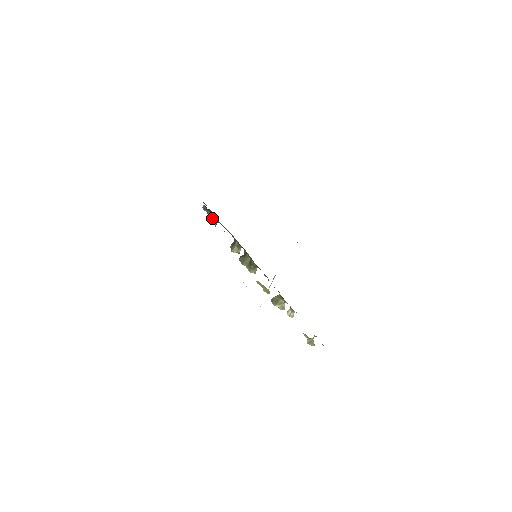
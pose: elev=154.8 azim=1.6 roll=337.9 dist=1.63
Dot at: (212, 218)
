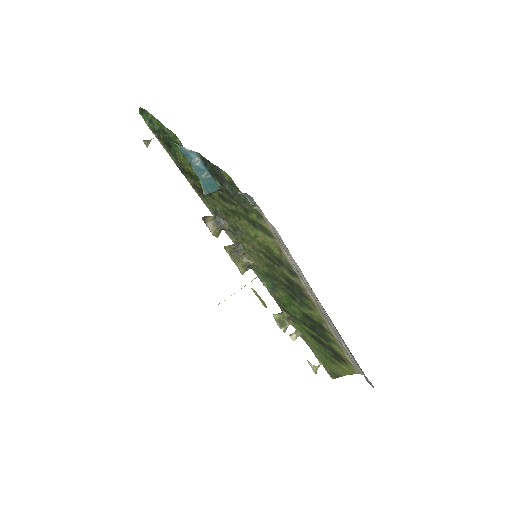
Dot at: (211, 185)
